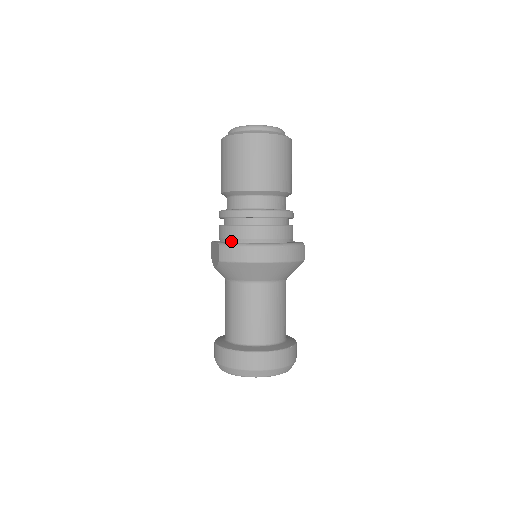
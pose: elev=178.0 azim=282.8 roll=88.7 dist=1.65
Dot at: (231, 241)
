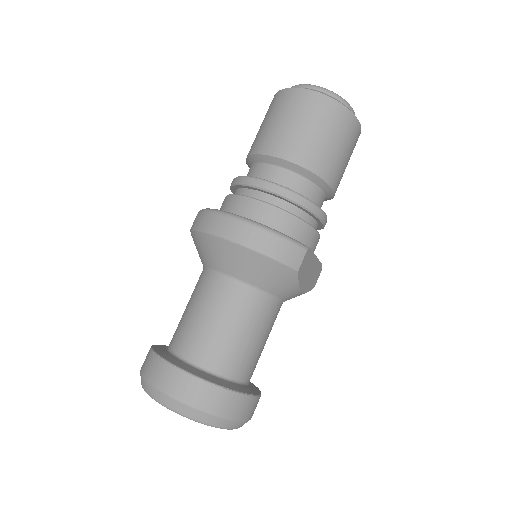
Dot at: occluded
